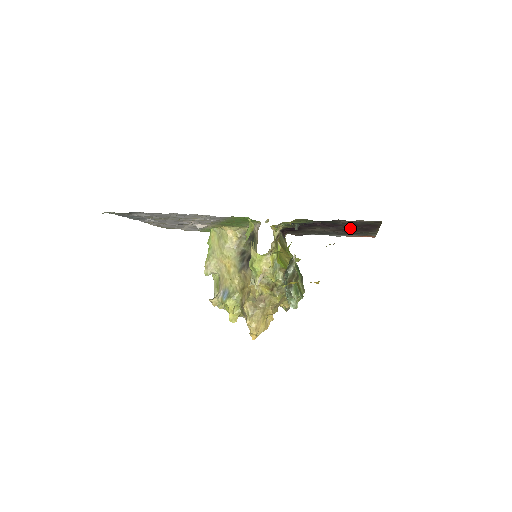
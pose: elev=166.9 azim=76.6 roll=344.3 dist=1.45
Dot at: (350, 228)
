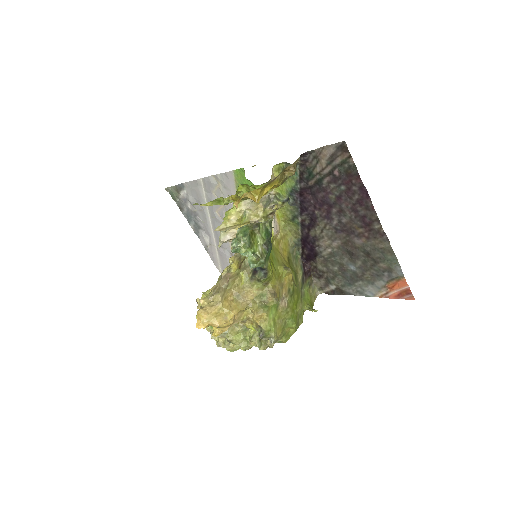
Dot at: (344, 208)
